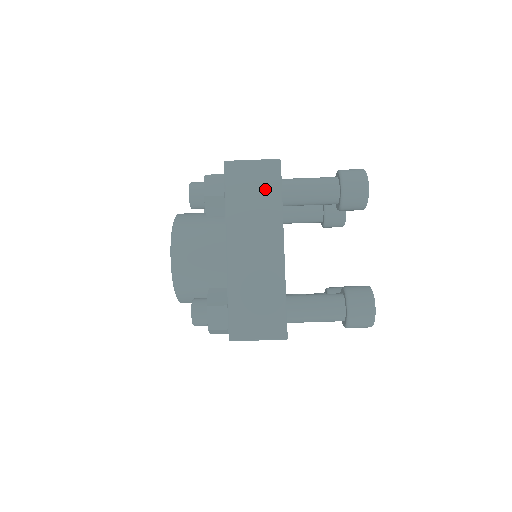
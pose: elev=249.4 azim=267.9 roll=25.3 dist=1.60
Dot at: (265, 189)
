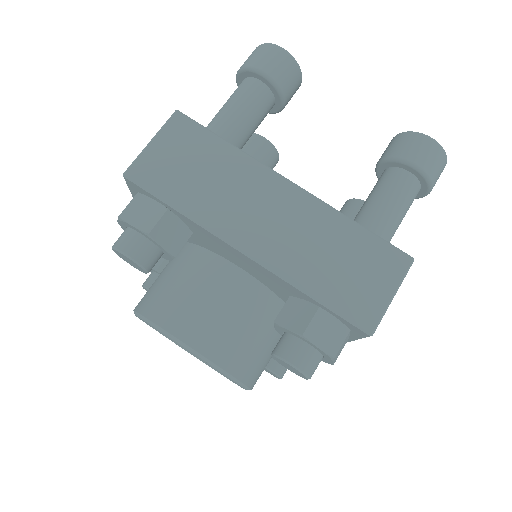
Dot at: (200, 152)
